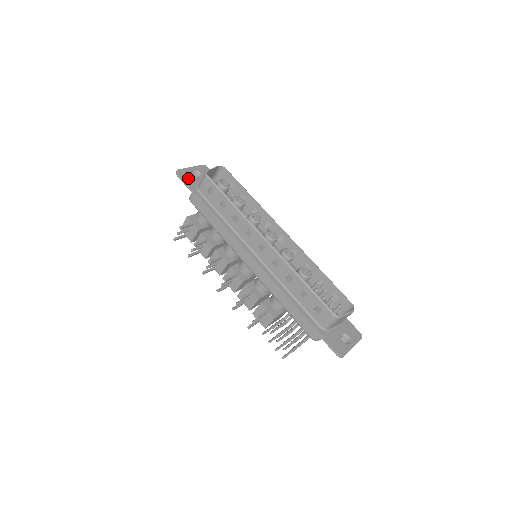
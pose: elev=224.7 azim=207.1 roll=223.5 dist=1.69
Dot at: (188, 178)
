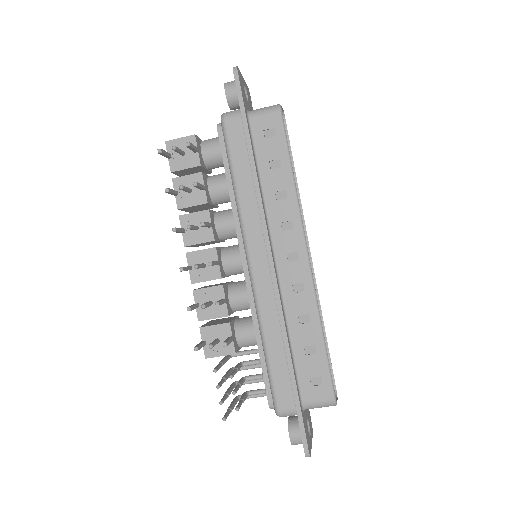
Dot at: (243, 89)
